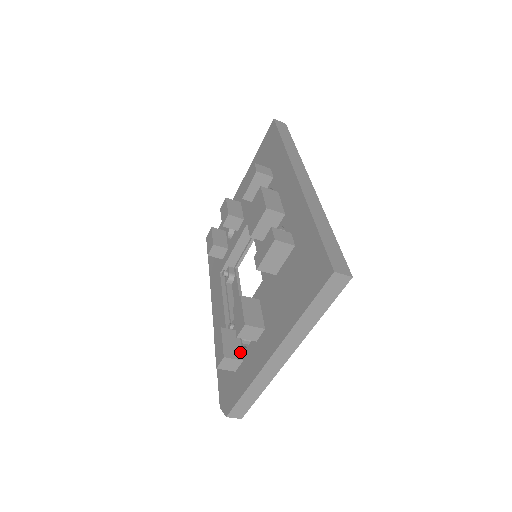
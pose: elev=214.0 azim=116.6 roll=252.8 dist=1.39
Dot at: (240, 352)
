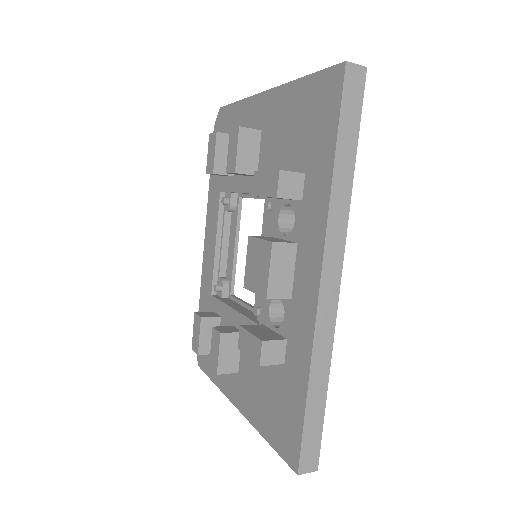
Dot at: occluded
